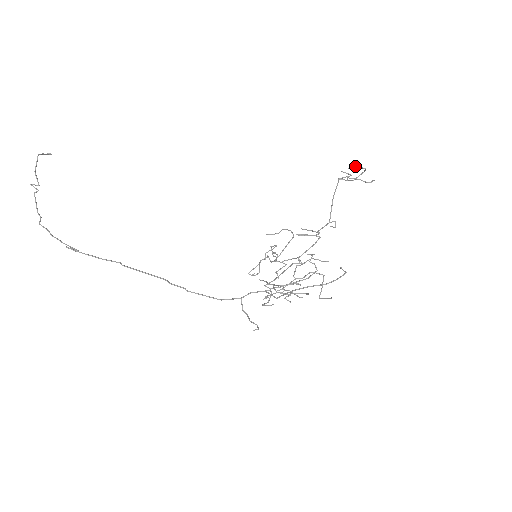
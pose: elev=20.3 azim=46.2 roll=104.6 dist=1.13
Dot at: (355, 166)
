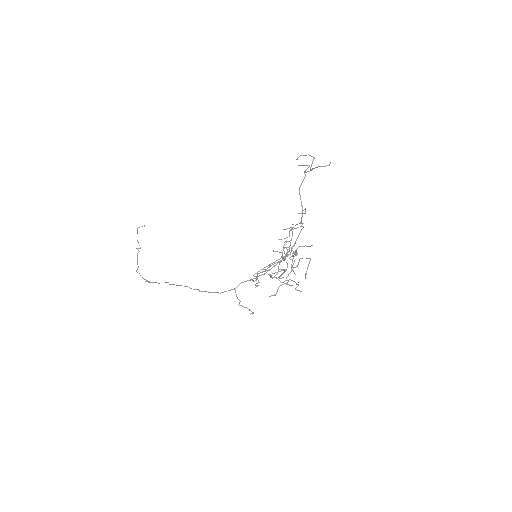
Dot at: (299, 156)
